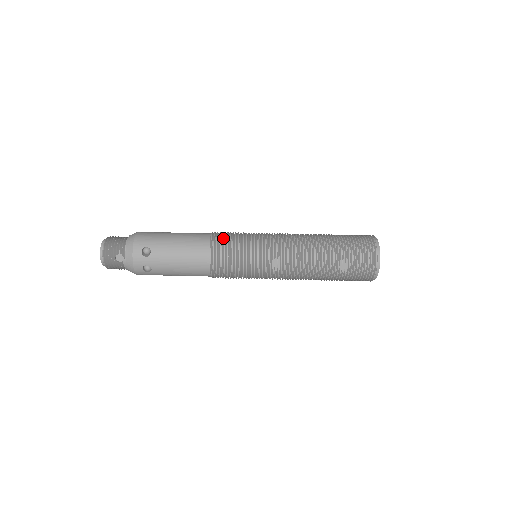
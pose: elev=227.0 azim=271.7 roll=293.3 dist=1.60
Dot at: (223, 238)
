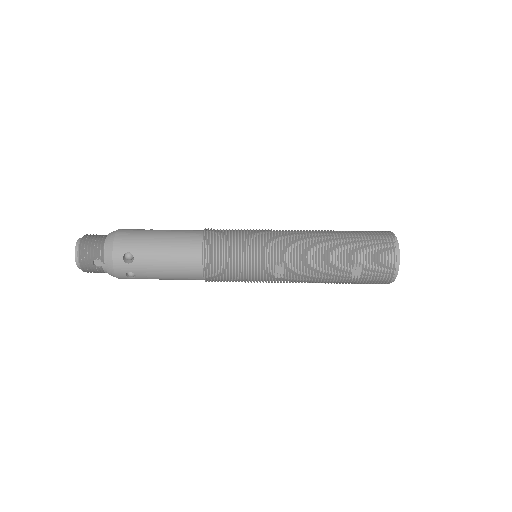
Dot at: (218, 240)
